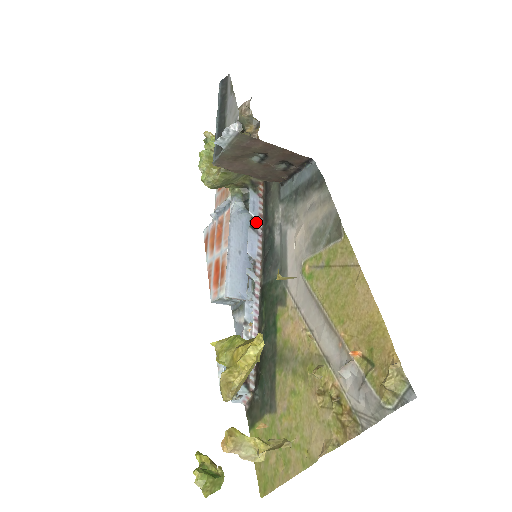
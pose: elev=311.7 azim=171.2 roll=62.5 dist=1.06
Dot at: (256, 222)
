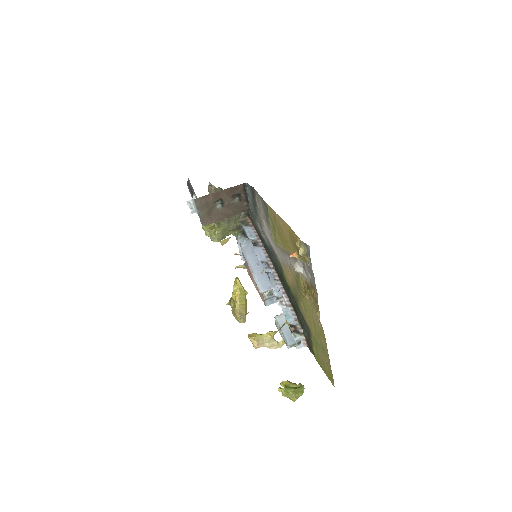
Dot at: (256, 241)
